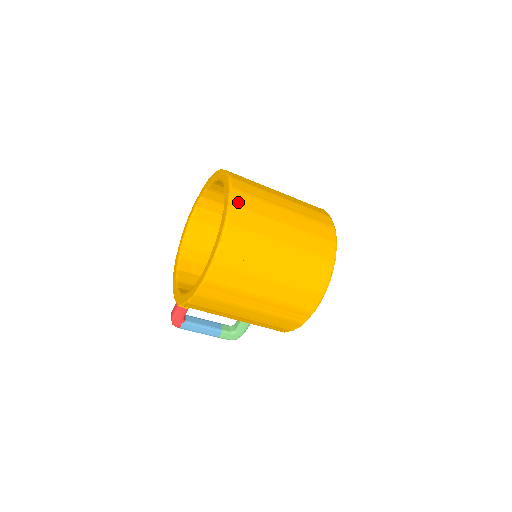
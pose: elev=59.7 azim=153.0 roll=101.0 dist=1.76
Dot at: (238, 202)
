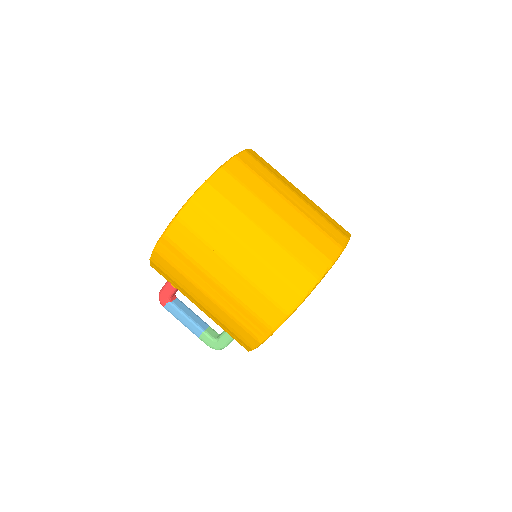
Dot at: (232, 170)
